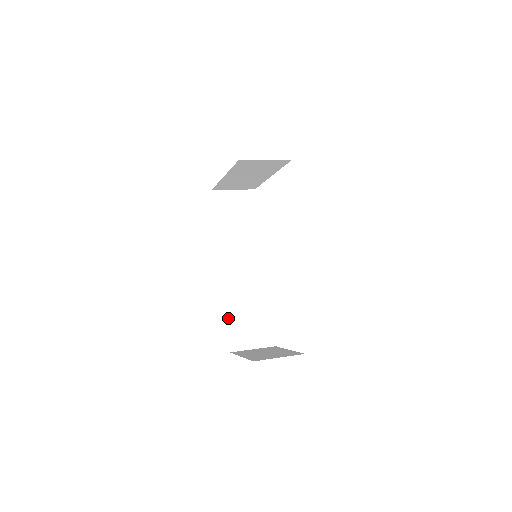
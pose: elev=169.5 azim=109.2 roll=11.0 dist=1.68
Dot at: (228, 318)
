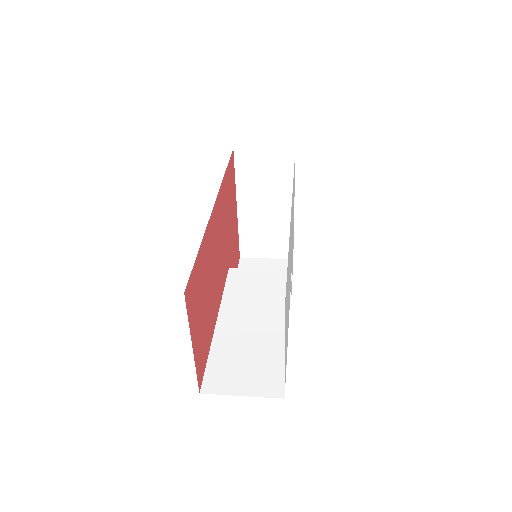
Dot at: (211, 348)
